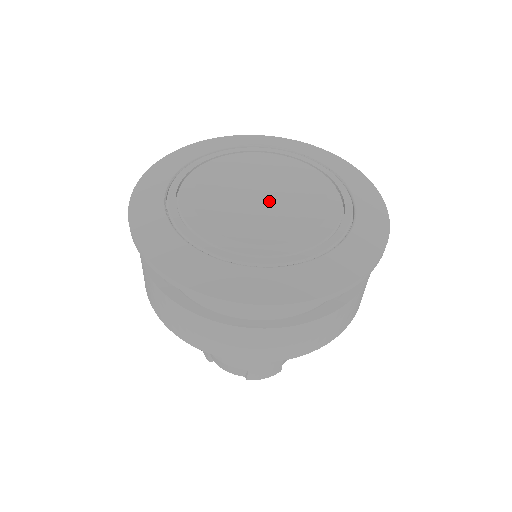
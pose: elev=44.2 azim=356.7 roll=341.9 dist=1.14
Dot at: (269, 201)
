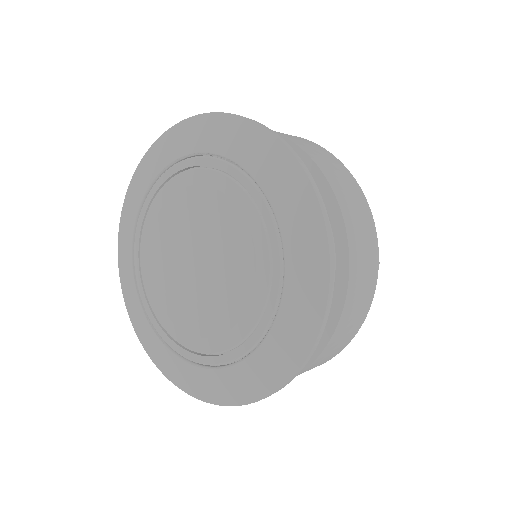
Dot at: (205, 259)
